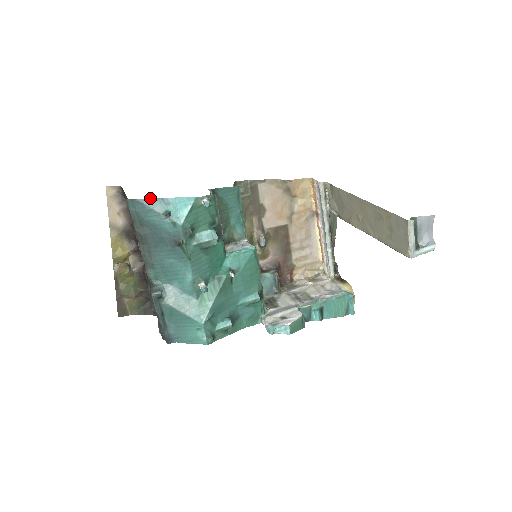
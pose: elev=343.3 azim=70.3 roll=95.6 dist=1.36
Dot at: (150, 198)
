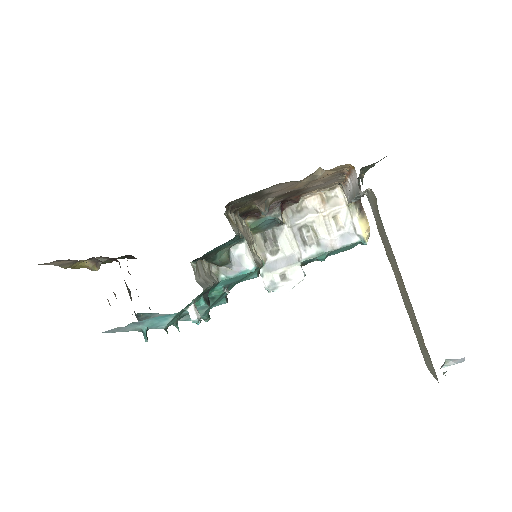
Dot at: (116, 328)
